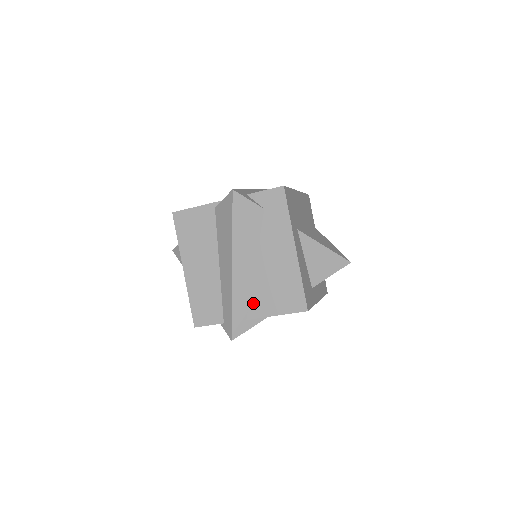
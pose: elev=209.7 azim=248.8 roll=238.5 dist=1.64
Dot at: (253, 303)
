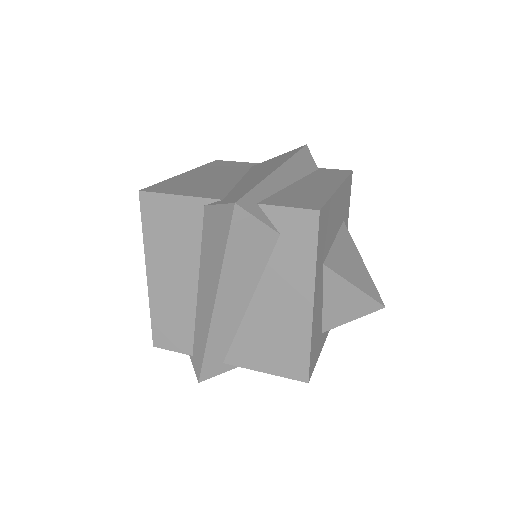
Dot at: (236, 348)
